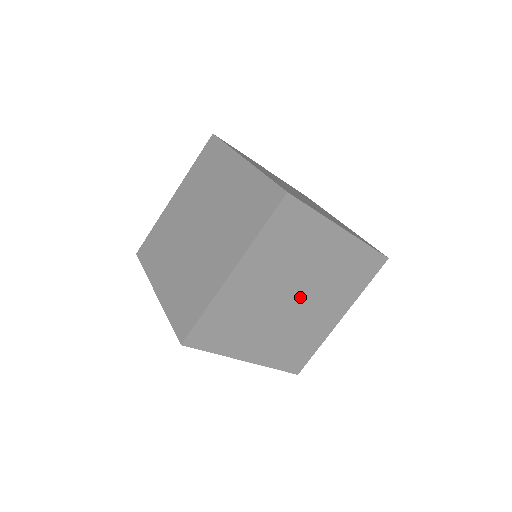
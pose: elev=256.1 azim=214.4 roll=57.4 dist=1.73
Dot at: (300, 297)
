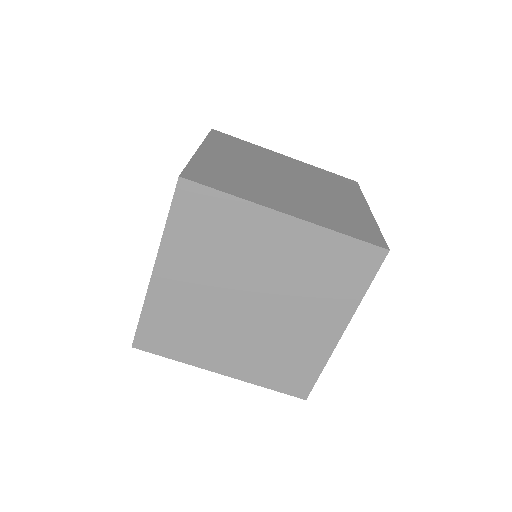
Dot at: occluded
